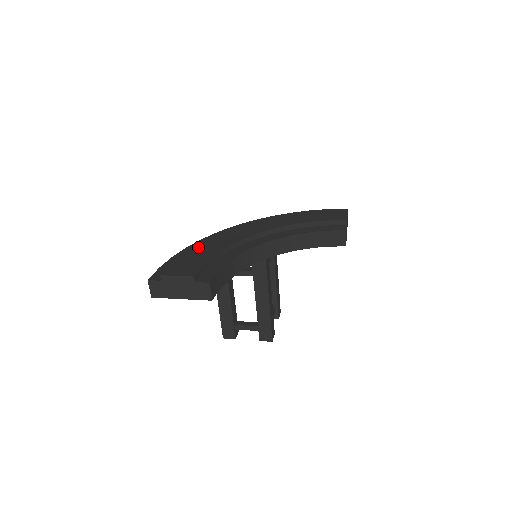
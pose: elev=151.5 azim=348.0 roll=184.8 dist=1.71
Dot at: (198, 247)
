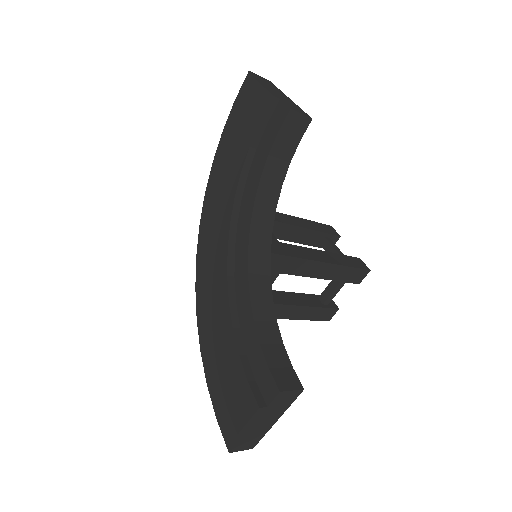
Dot at: (209, 346)
